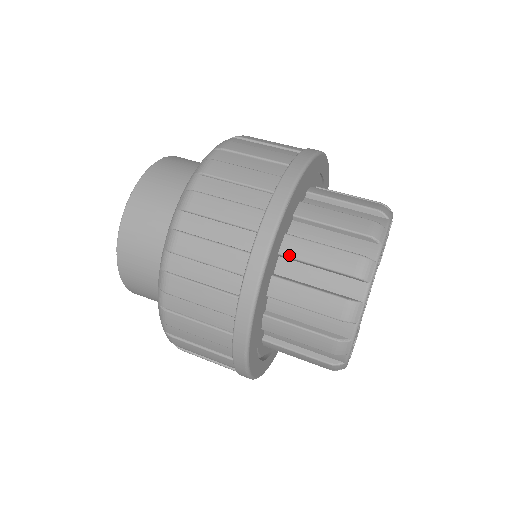
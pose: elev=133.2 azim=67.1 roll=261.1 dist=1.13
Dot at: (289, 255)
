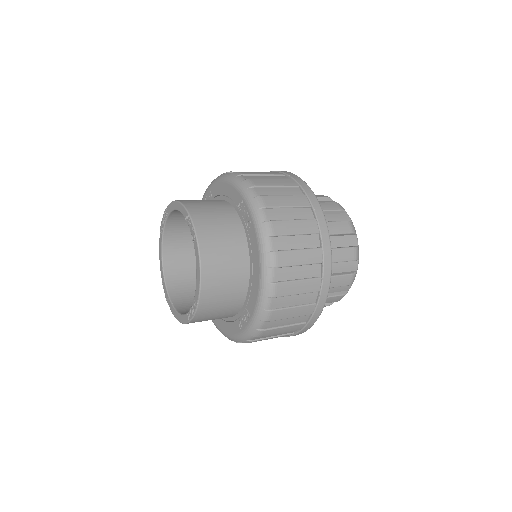
Dot at: occluded
